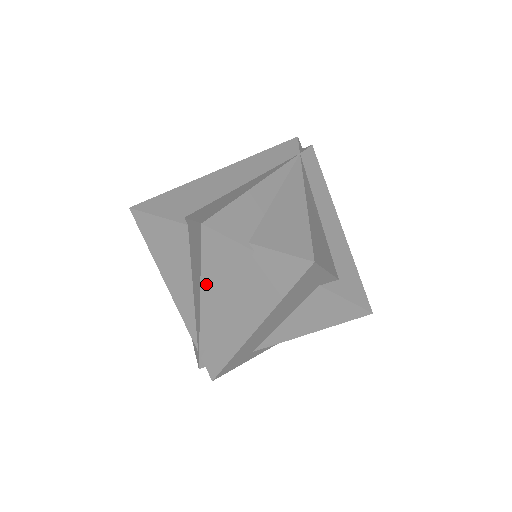
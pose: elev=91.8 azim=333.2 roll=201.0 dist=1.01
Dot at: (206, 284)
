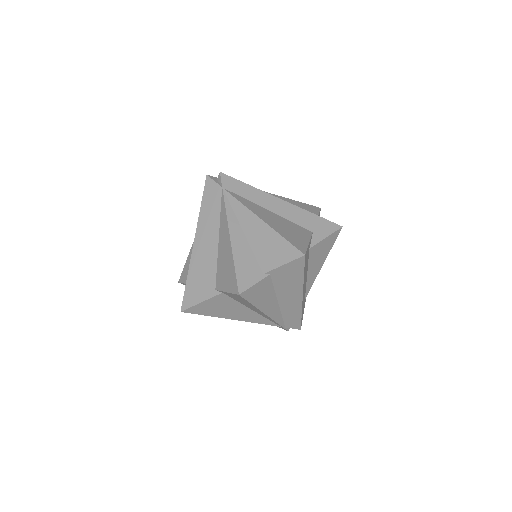
Dot at: (261, 307)
